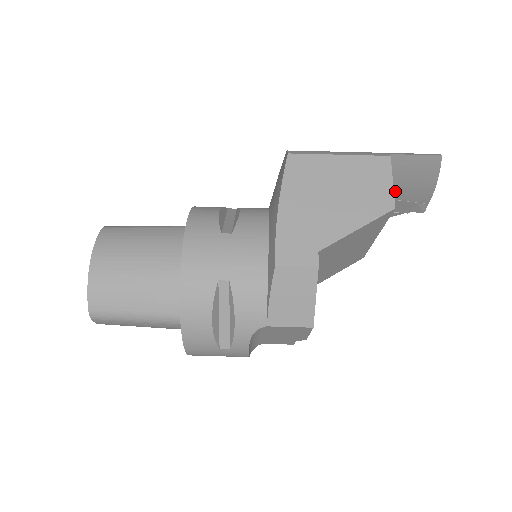
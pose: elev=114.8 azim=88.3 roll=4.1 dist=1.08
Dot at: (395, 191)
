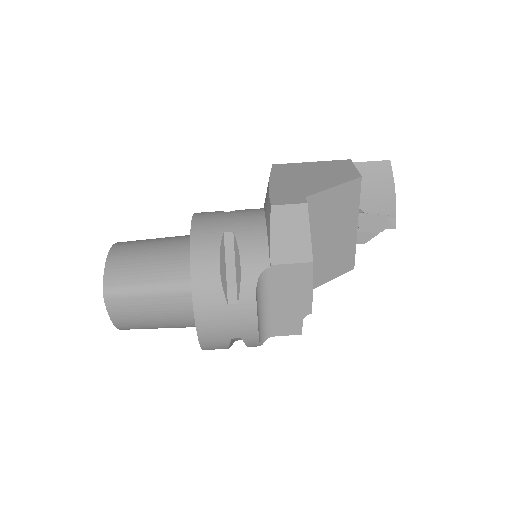
Dot at: (364, 202)
